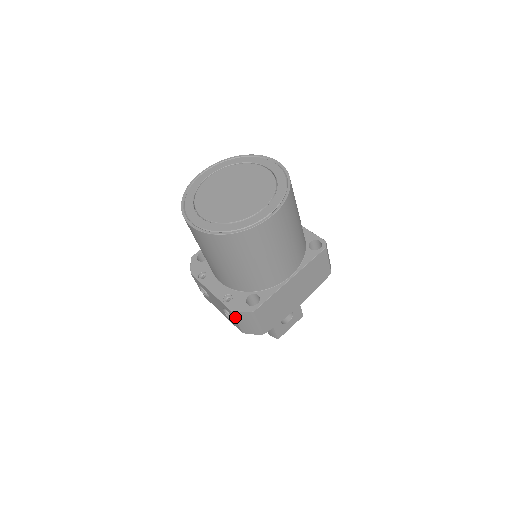
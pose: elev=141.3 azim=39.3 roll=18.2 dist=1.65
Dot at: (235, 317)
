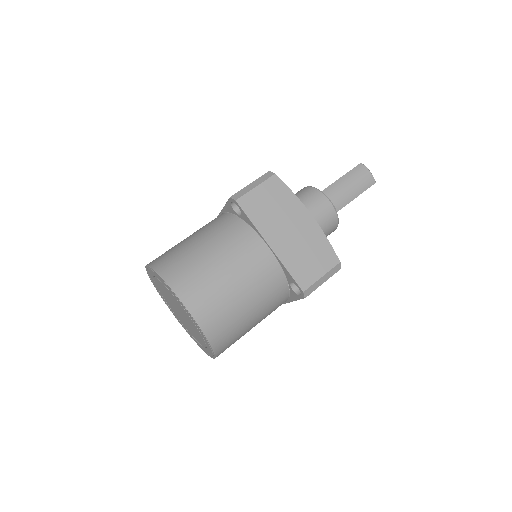
Dot at: occluded
